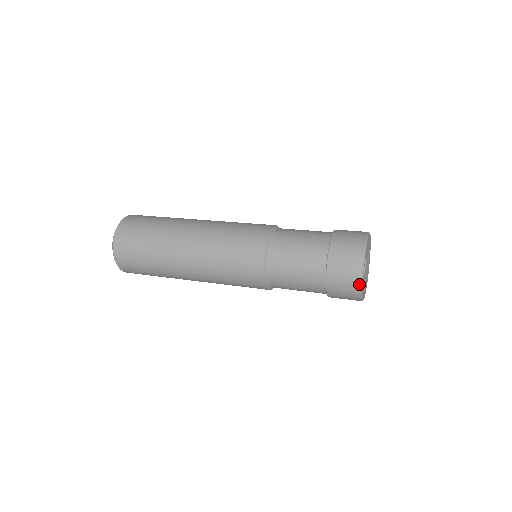
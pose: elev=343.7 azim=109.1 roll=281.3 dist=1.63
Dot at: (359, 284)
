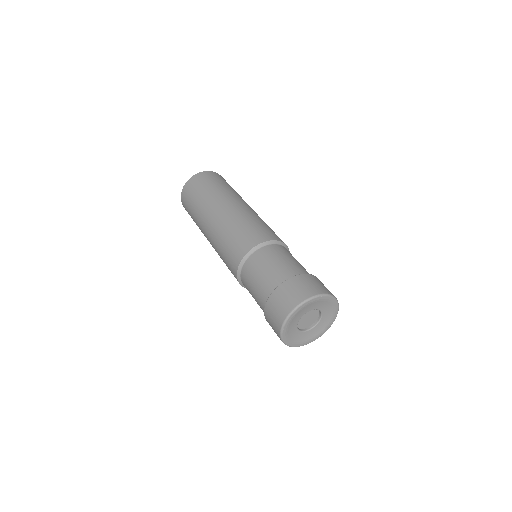
Dot at: (292, 346)
